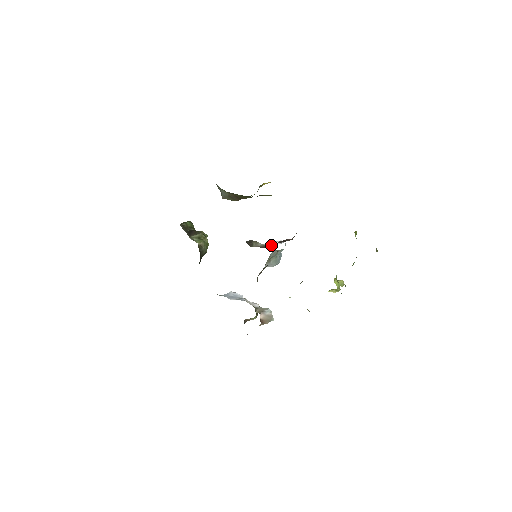
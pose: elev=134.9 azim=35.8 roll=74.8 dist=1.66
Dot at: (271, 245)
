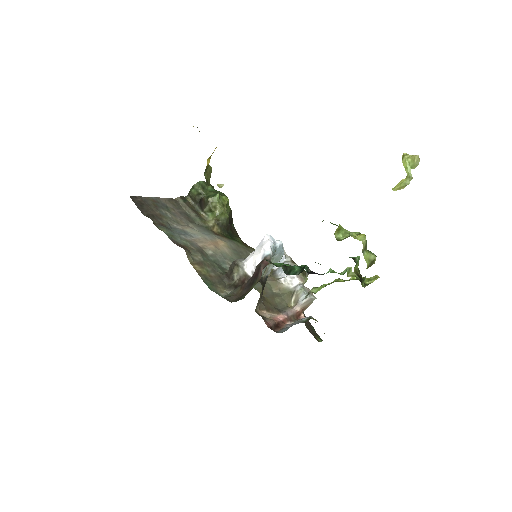
Dot at: (253, 267)
